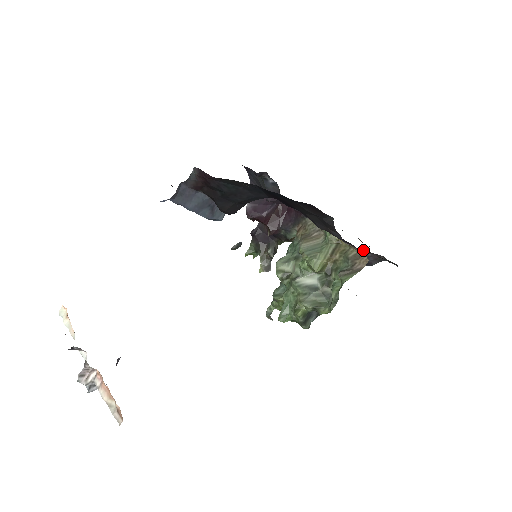
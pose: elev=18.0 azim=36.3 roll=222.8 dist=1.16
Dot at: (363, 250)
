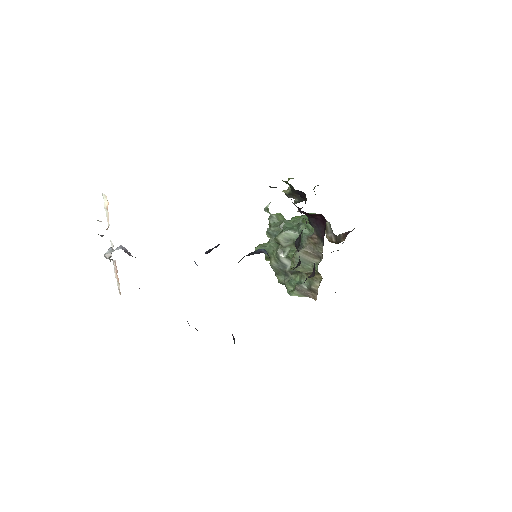
Dot at: occluded
